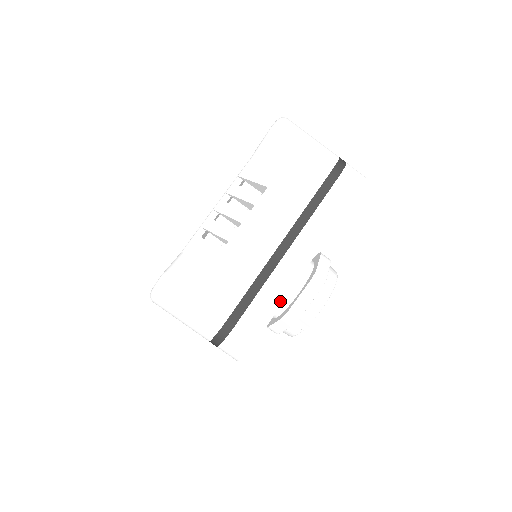
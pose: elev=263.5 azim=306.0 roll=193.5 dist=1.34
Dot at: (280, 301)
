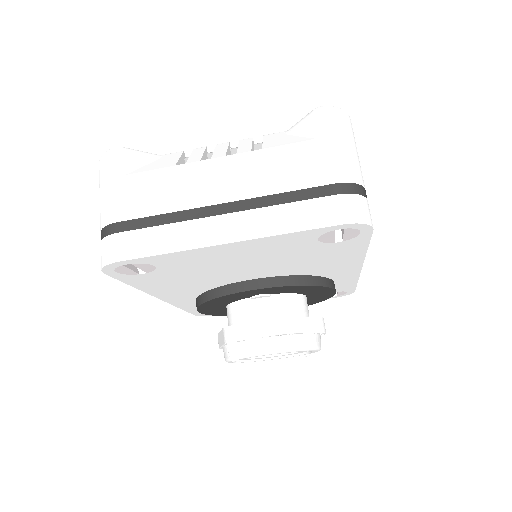
Dot at: (172, 249)
